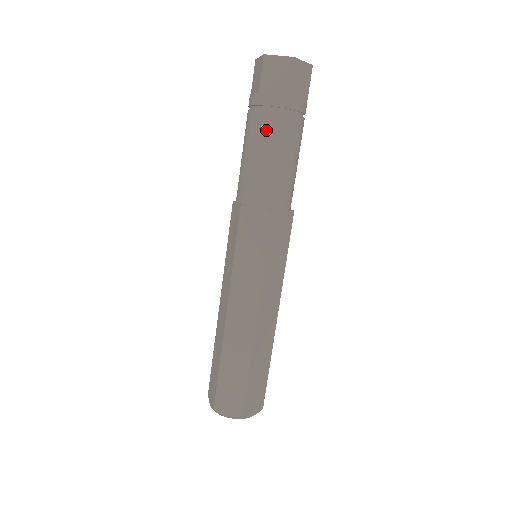
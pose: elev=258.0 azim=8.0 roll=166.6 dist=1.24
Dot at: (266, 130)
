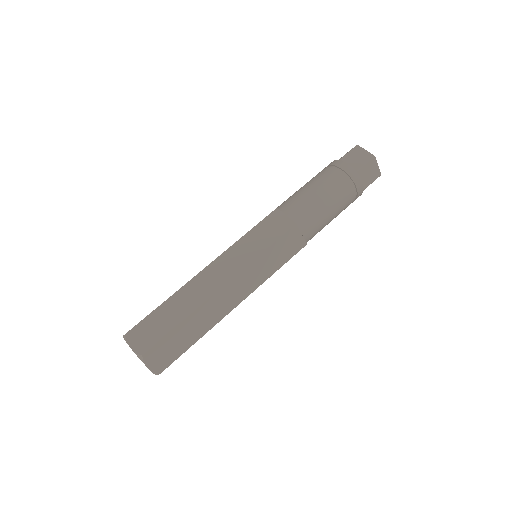
Dot at: (328, 178)
